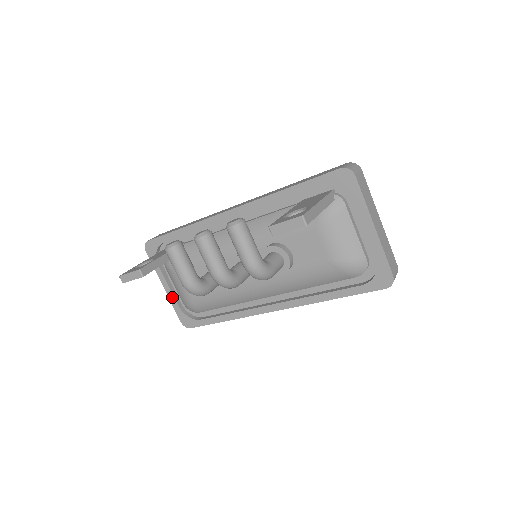
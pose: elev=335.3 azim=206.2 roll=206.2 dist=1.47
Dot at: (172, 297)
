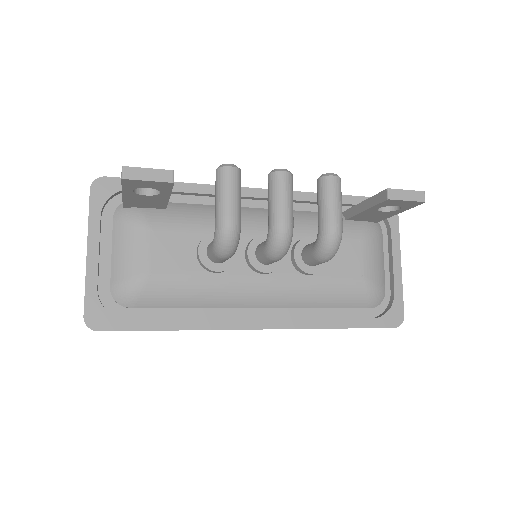
Dot at: (94, 271)
